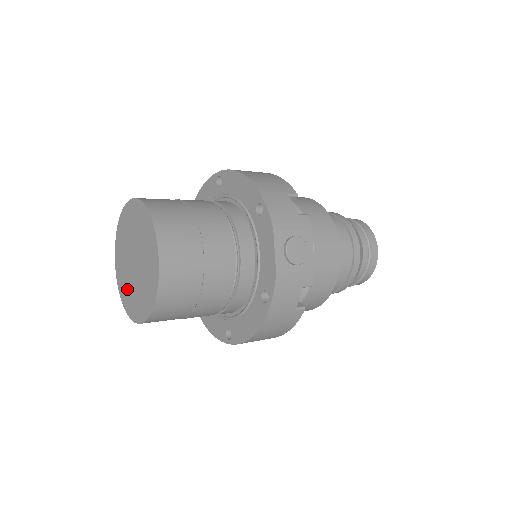
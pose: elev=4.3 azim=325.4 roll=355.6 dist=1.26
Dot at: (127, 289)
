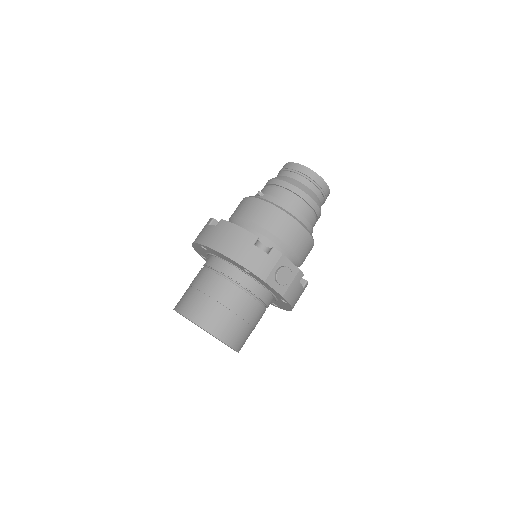
Dot at: occluded
